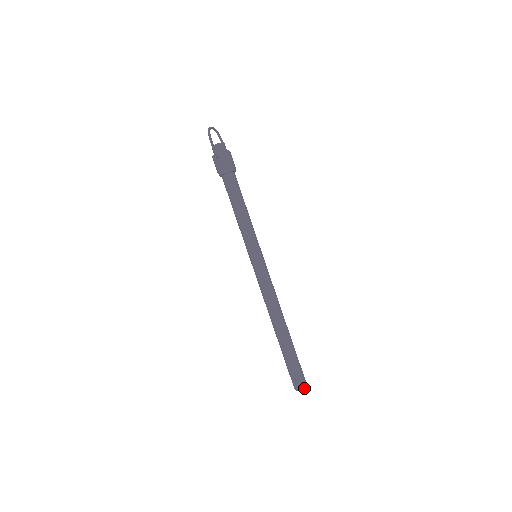
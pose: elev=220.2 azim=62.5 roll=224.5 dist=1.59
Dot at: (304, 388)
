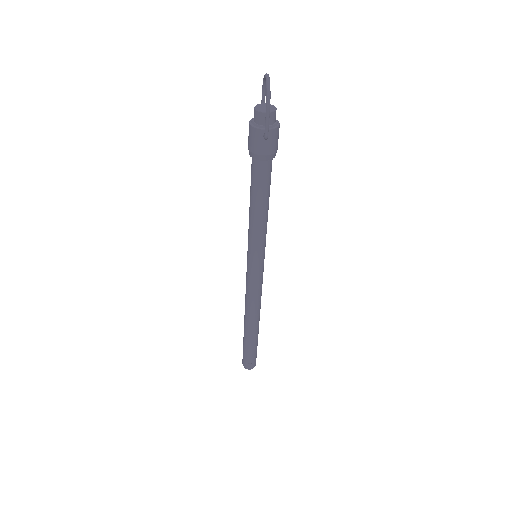
Dot at: occluded
